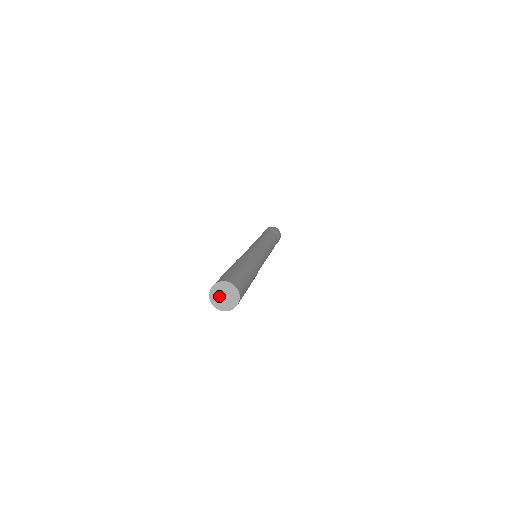
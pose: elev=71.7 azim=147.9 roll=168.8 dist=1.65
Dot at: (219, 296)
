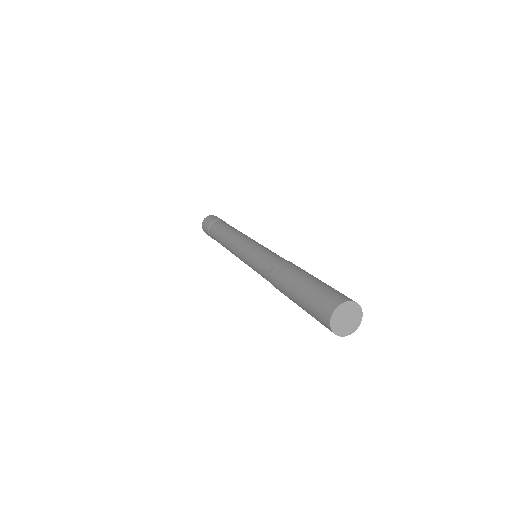
Dot at: (342, 324)
